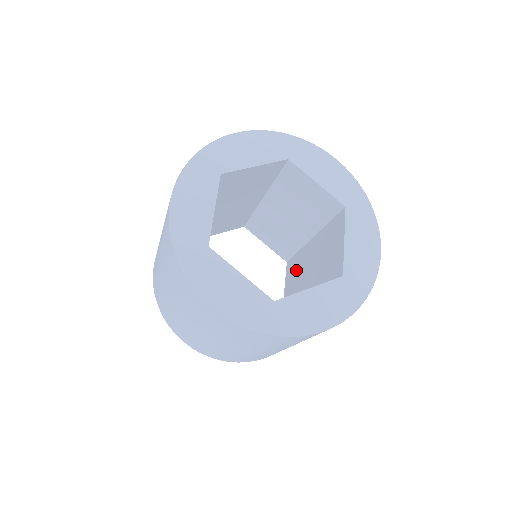
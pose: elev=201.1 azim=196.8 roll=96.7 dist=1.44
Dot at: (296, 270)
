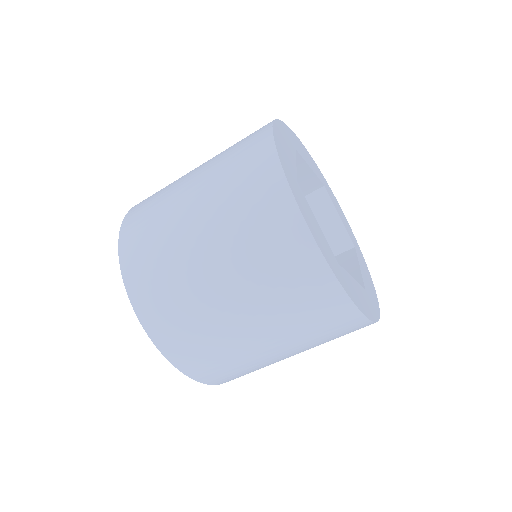
Dot at: occluded
